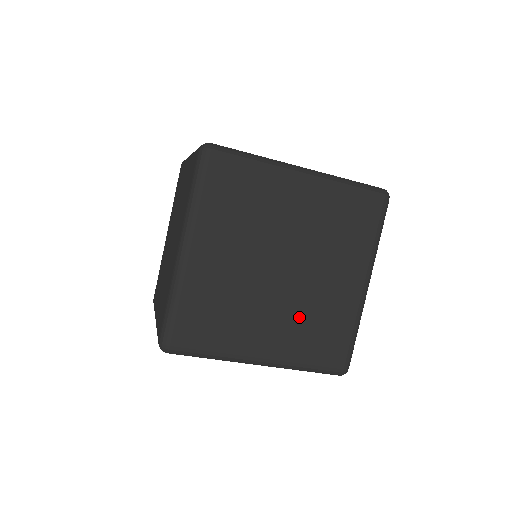
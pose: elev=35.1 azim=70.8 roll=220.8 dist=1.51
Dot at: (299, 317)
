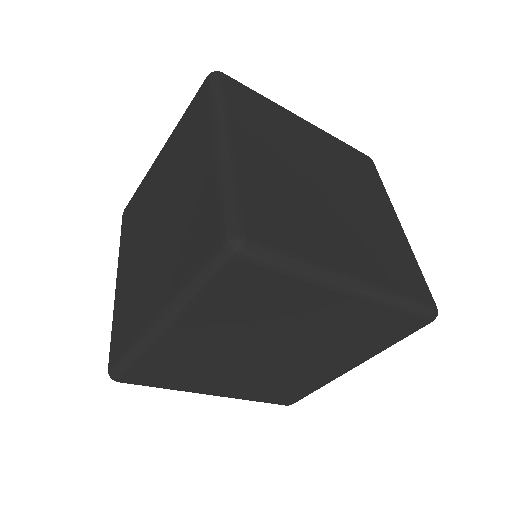
Dot at: (365, 237)
